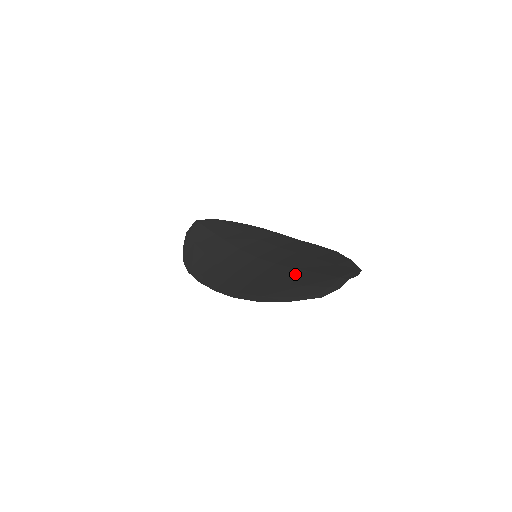
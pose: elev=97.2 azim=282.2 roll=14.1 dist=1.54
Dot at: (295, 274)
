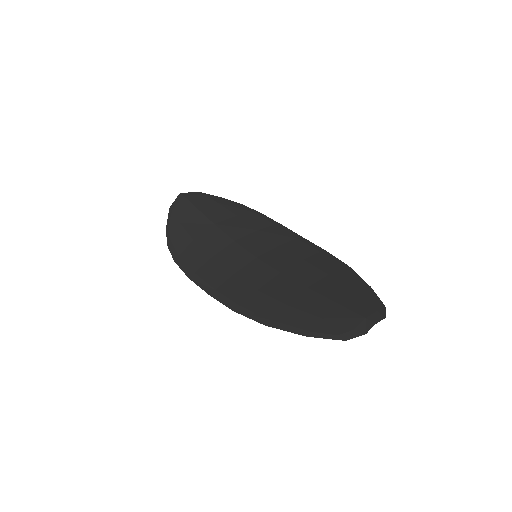
Dot at: (308, 297)
